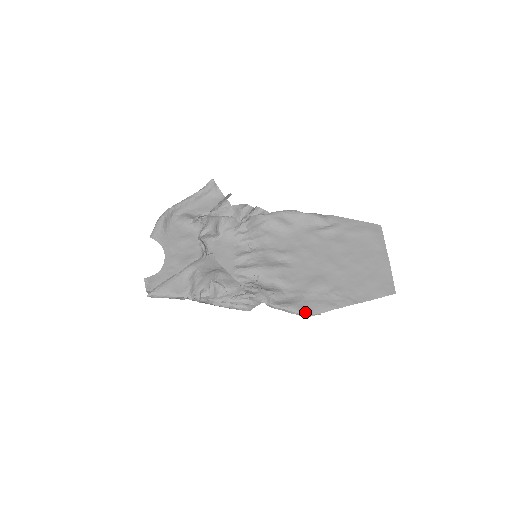
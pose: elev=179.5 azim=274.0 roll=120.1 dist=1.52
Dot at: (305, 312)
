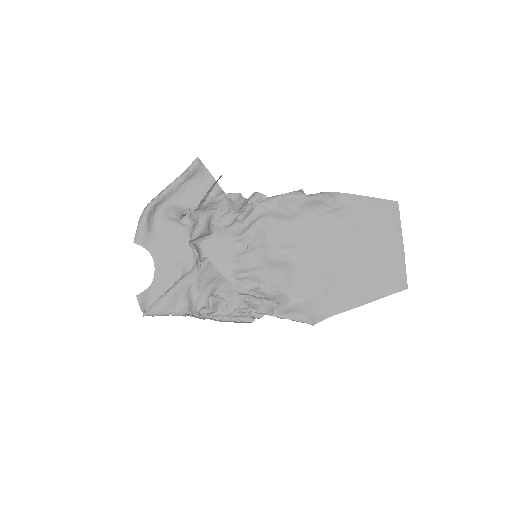
Dot at: (311, 320)
